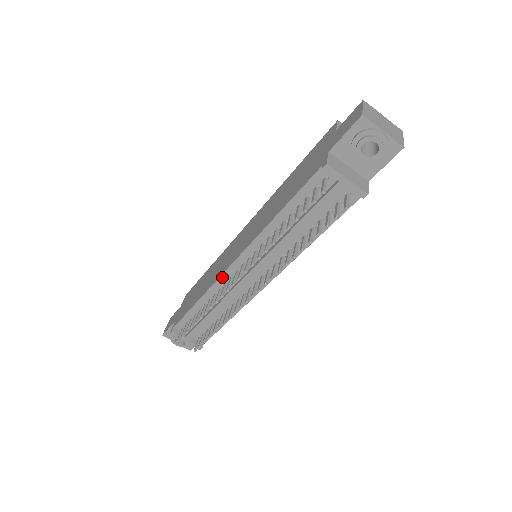
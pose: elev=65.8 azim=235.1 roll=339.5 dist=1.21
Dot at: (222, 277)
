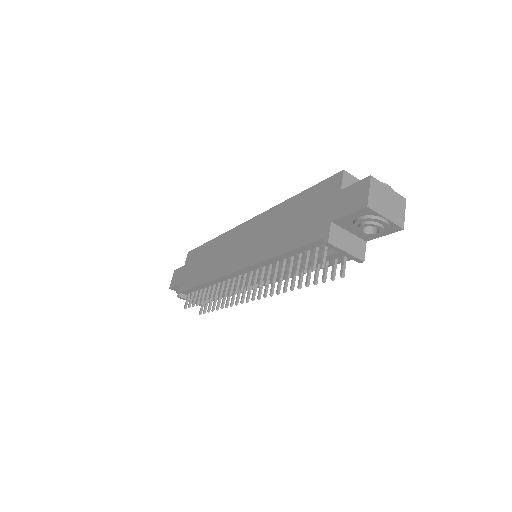
Dot at: (225, 276)
